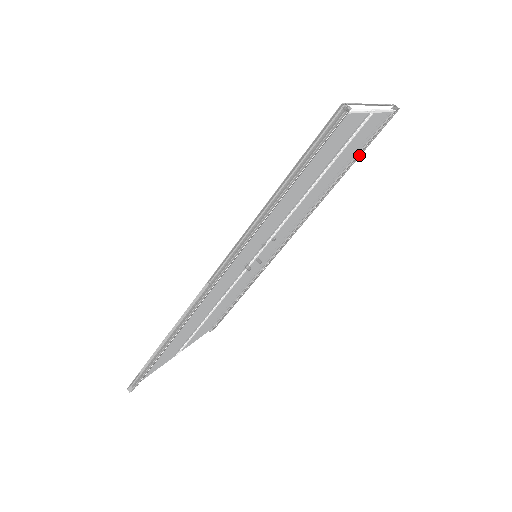
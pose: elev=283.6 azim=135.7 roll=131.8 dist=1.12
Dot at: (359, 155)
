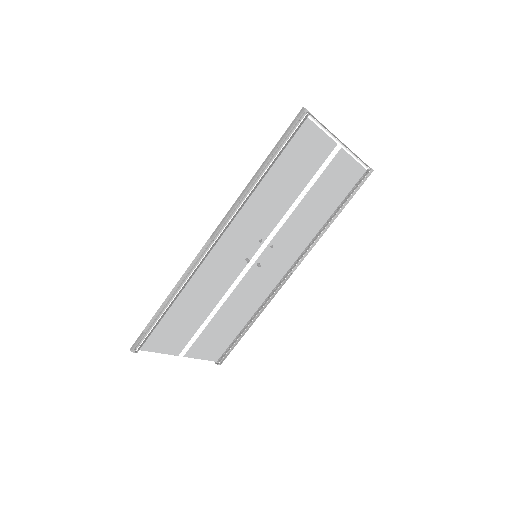
Dot at: (345, 202)
